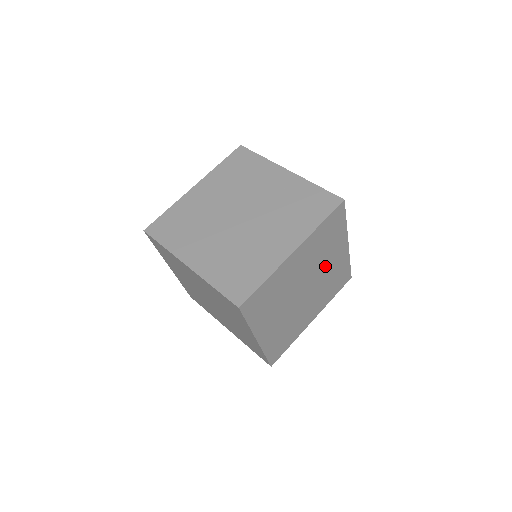
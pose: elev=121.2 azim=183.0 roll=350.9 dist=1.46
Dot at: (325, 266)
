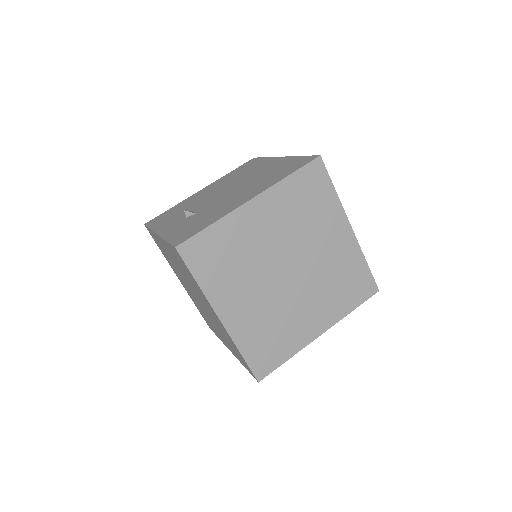
Dot at: occluded
